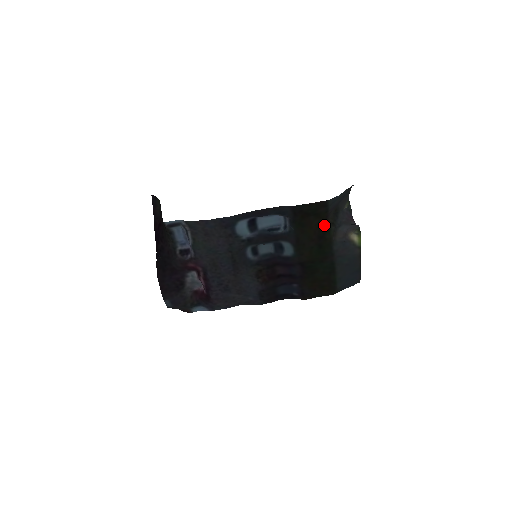
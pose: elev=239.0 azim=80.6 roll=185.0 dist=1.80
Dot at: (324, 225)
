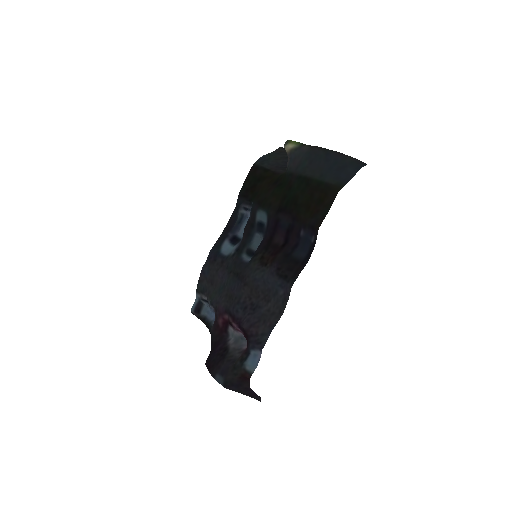
Dot at: (276, 178)
